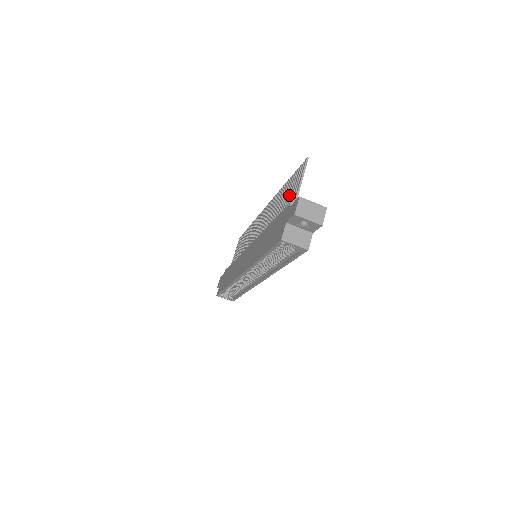
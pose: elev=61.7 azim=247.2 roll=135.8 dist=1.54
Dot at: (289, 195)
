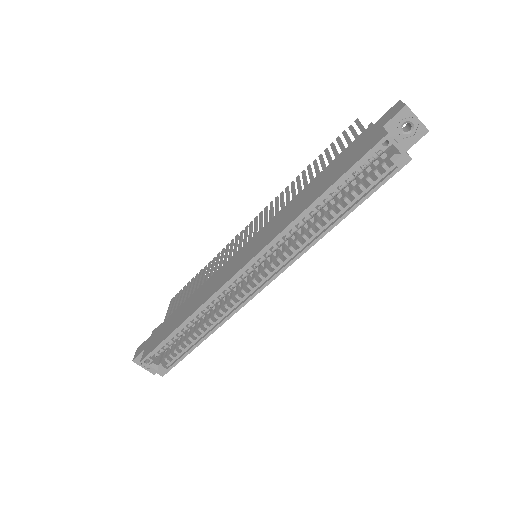
Dot at: (337, 151)
